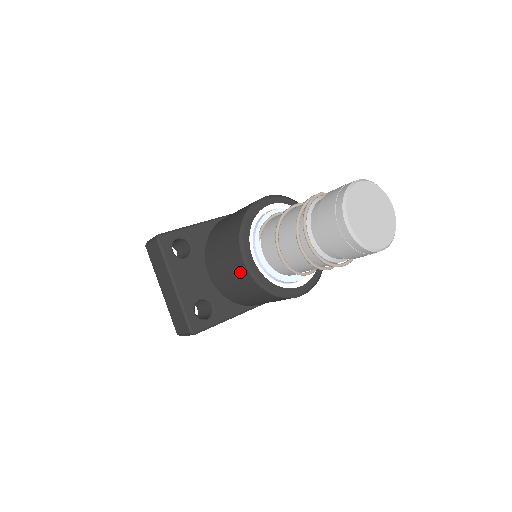
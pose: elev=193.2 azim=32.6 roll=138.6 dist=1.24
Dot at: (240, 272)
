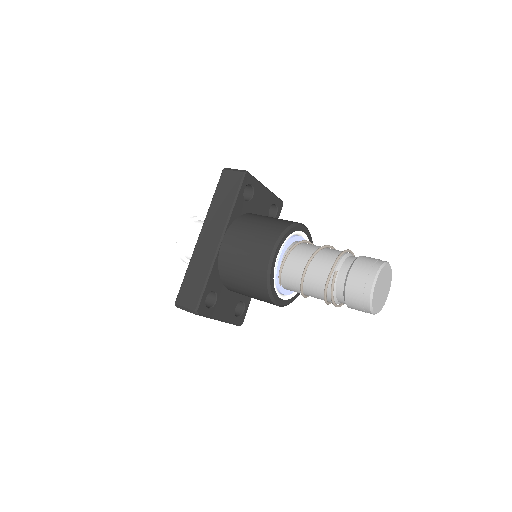
Dot at: occluded
